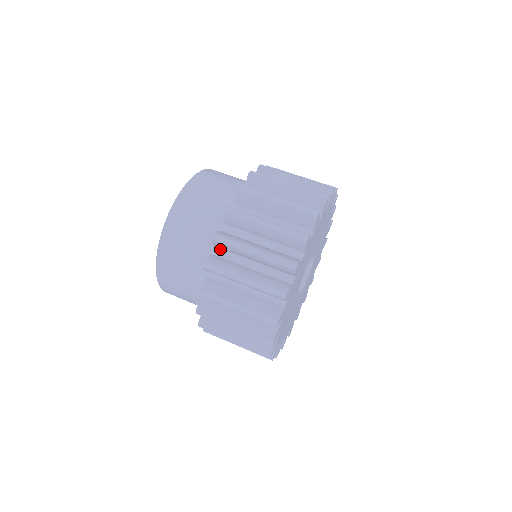
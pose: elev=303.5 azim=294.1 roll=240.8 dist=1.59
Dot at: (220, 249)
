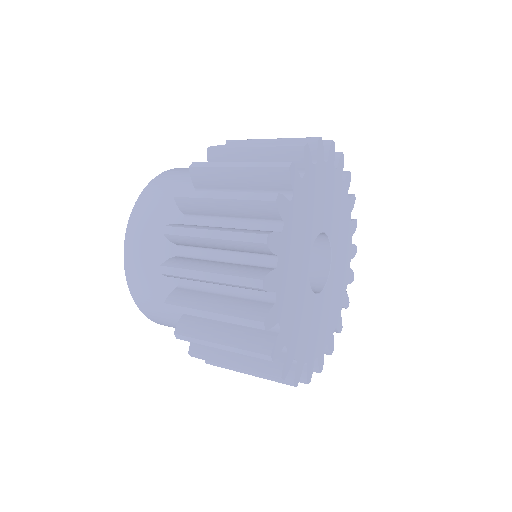
Dot at: occluded
